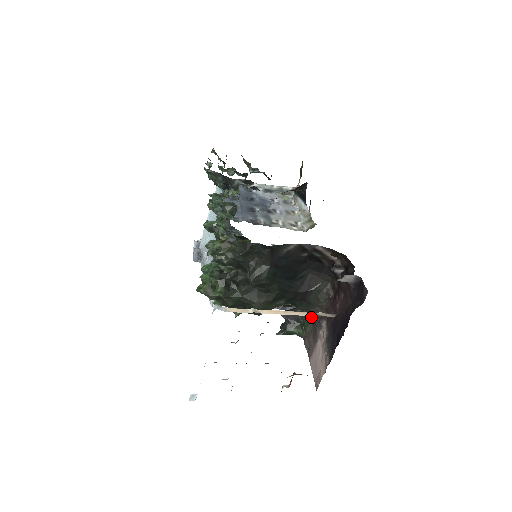
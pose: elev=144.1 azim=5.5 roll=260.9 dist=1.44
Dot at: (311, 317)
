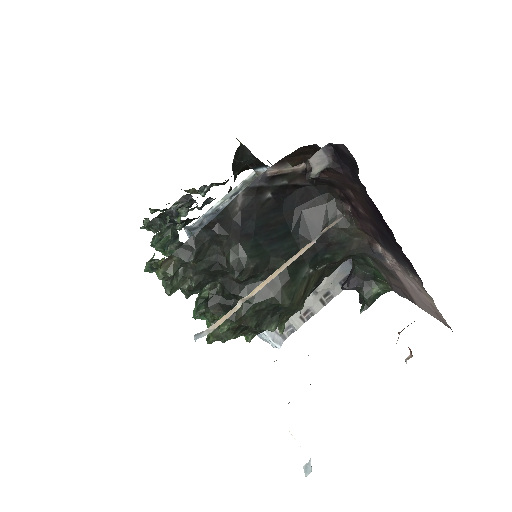
Dot at: (369, 259)
